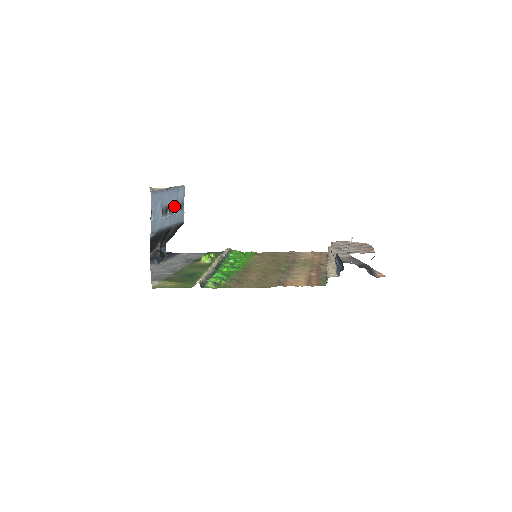
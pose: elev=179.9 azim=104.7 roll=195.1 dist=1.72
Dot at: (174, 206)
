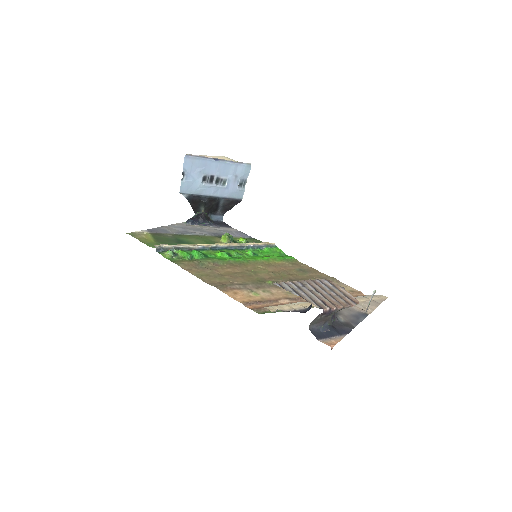
Dot at: (227, 179)
